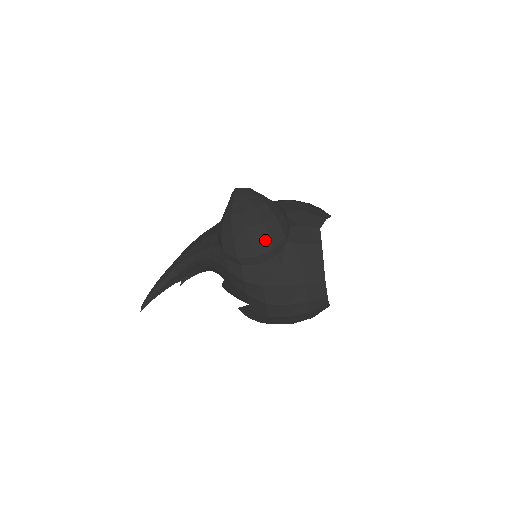
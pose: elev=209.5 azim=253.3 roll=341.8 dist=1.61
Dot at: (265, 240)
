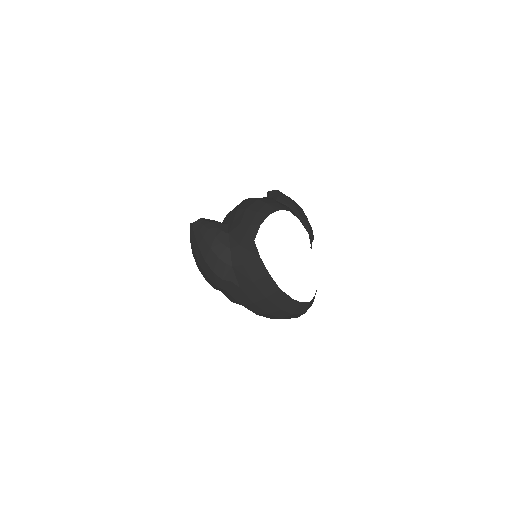
Dot at: (213, 274)
